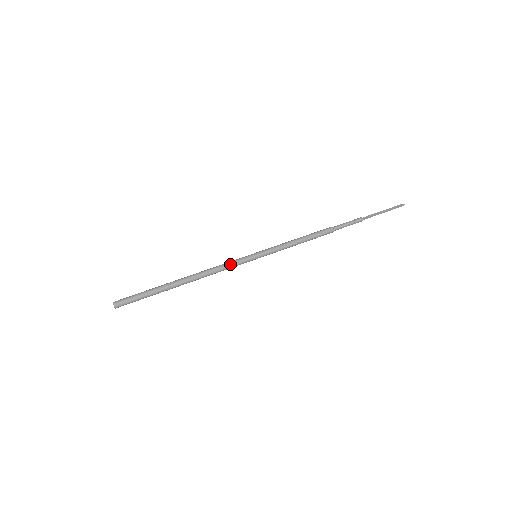
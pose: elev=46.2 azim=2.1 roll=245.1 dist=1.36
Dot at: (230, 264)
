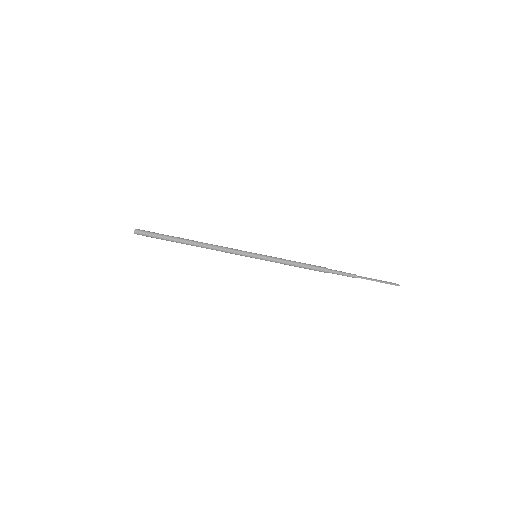
Dot at: (233, 250)
